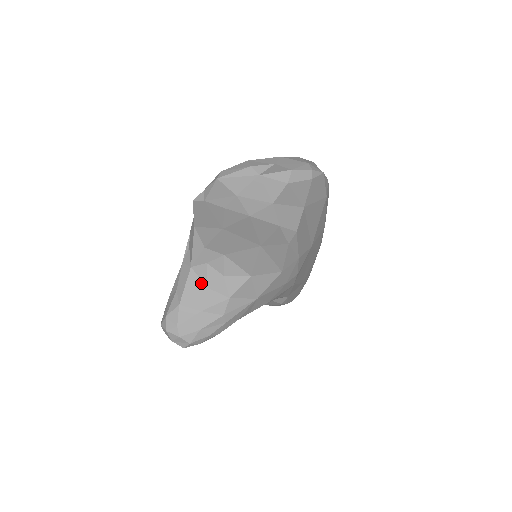
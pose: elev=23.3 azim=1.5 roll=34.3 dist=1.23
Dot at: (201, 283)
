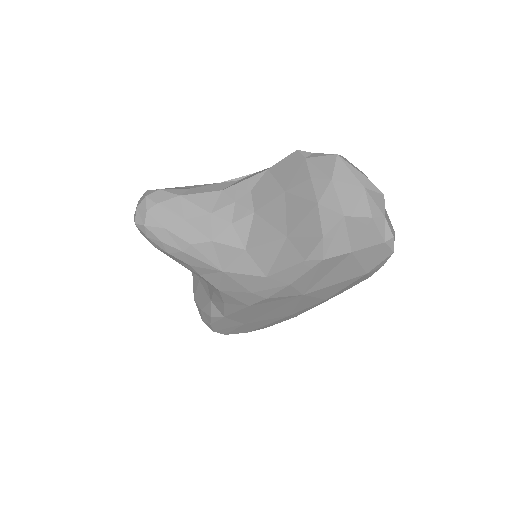
Dot at: (212, 207)
